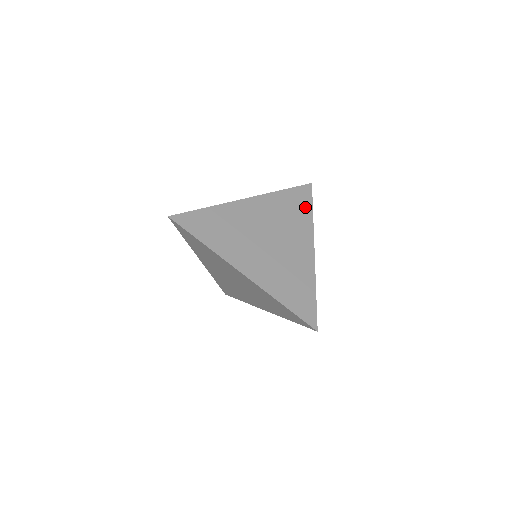
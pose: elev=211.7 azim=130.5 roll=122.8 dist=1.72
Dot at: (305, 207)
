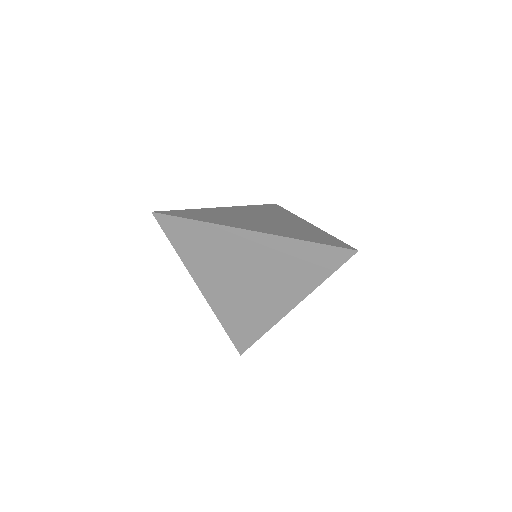
Dot at: (280, 210)
